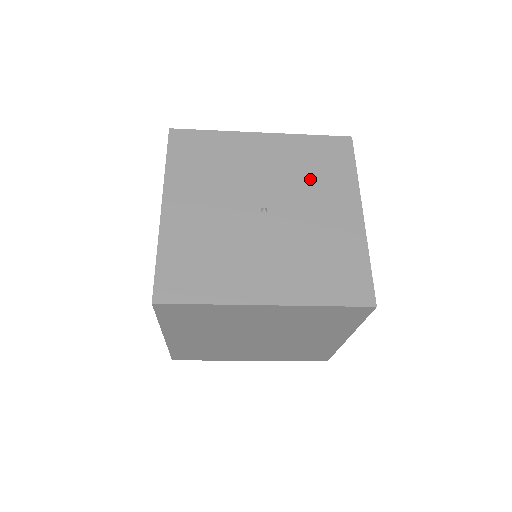
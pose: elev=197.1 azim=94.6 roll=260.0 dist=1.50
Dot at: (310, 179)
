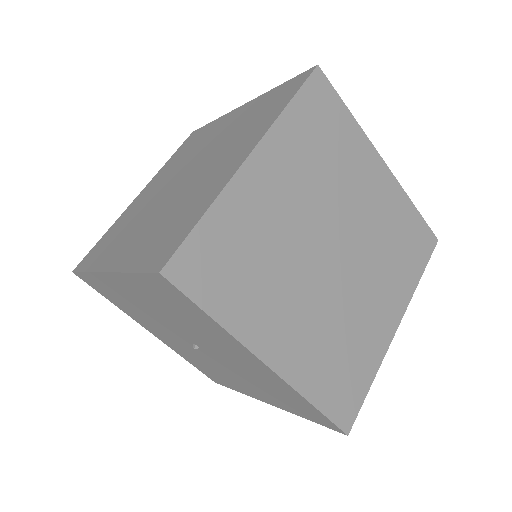
Dot at: occluded
